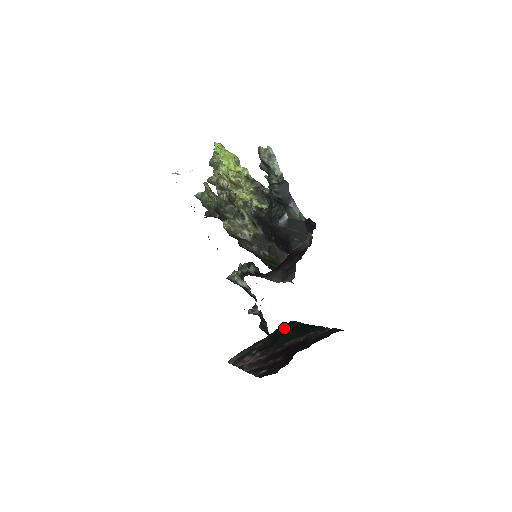
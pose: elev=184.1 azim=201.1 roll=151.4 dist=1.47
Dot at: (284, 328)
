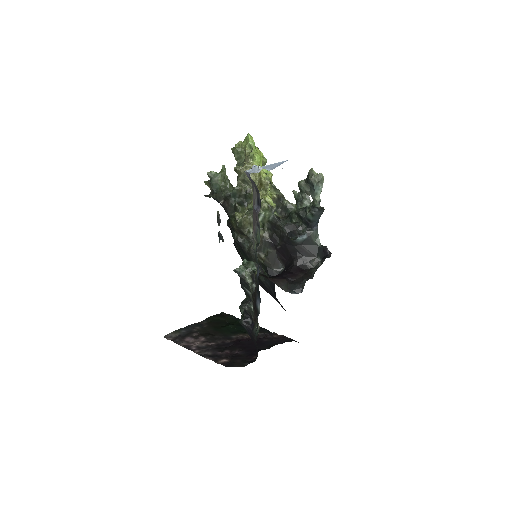
Dot at: (220, 318)
